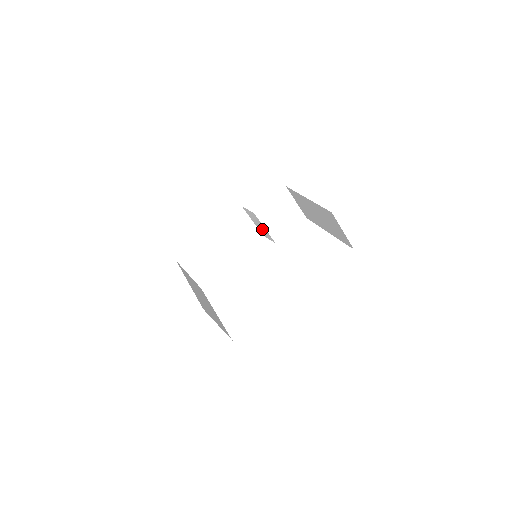
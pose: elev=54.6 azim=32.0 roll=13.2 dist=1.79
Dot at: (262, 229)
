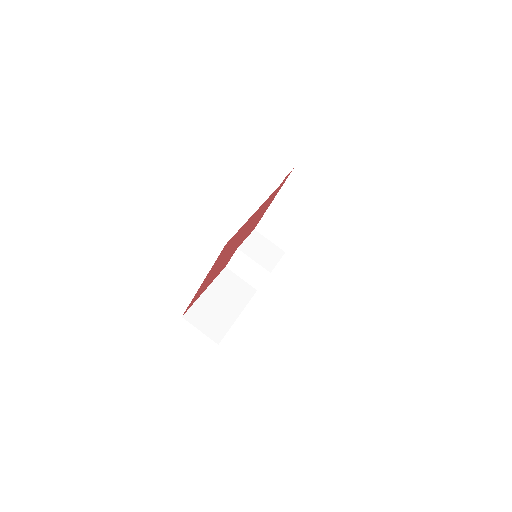
Dot at: (252, 272)
